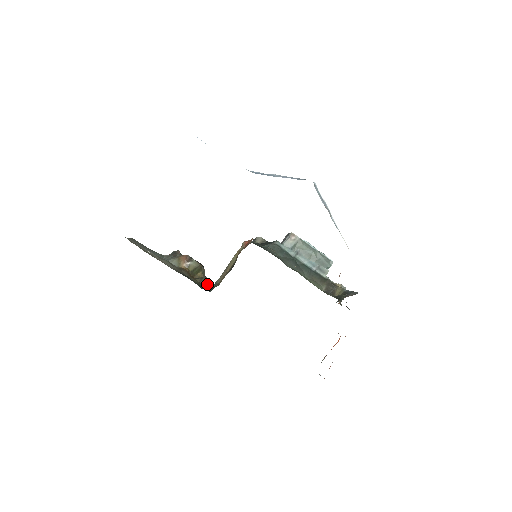
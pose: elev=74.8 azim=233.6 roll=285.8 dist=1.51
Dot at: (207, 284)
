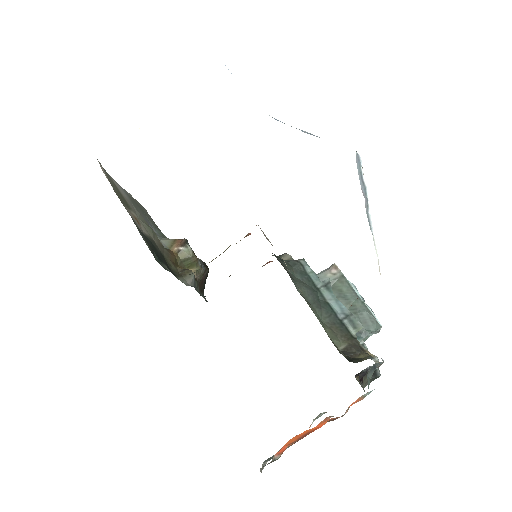
Dot at: (187, 278)
